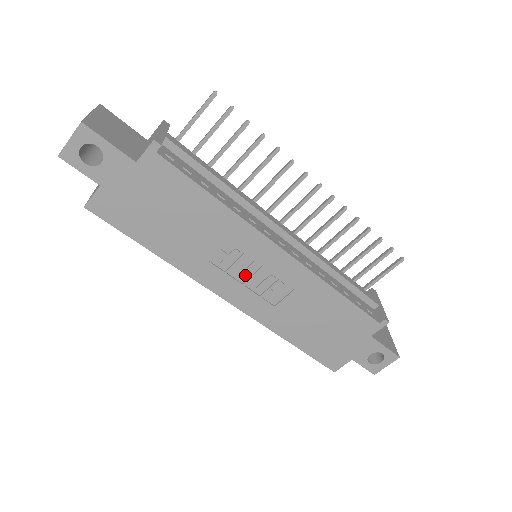
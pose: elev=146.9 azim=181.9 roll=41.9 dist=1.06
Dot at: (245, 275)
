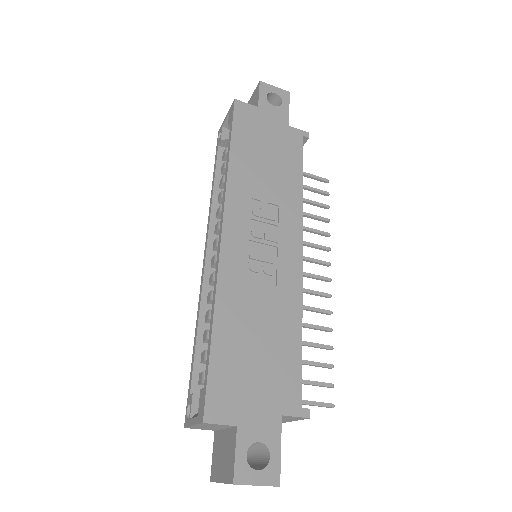
Dot at: (259, 234)
